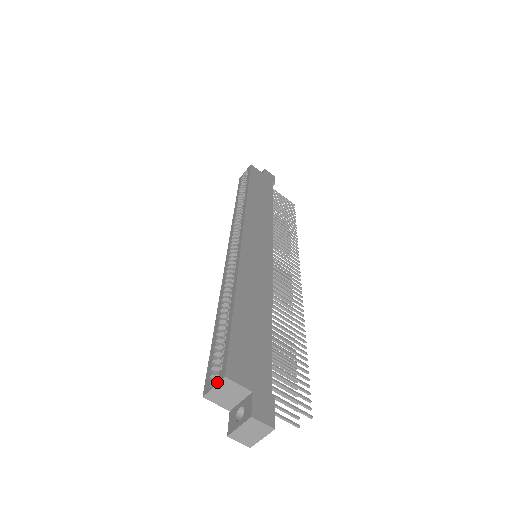
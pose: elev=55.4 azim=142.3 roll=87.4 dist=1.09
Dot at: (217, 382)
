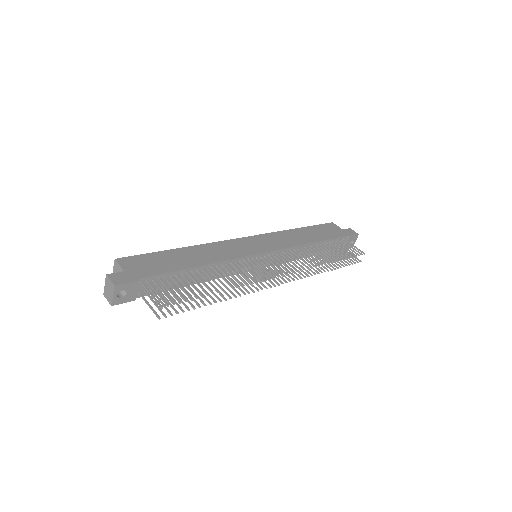
Dot at: (114, 265)
